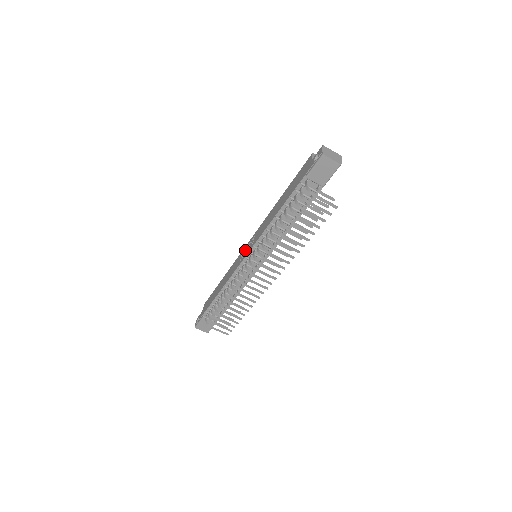
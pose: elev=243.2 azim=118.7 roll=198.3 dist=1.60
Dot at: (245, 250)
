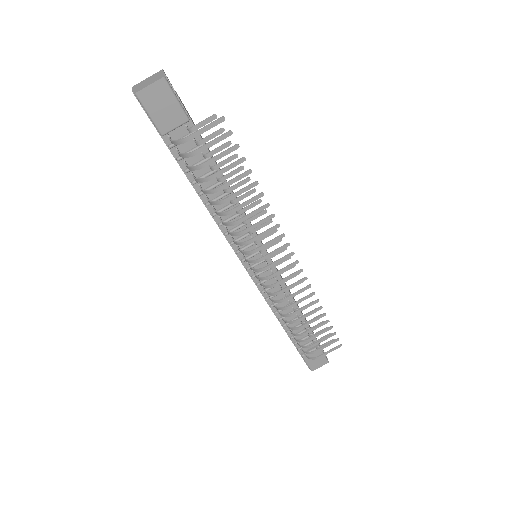
Dot at: occluded
